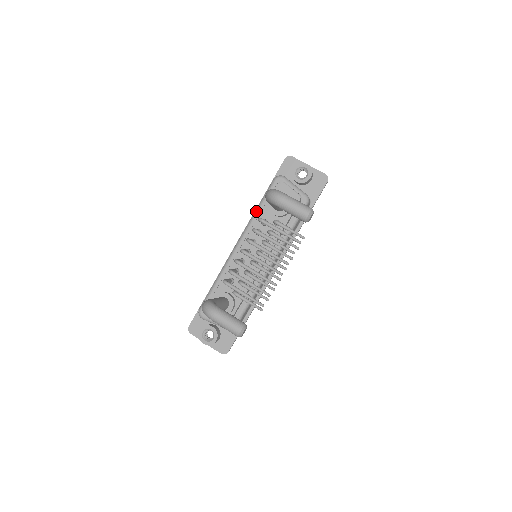
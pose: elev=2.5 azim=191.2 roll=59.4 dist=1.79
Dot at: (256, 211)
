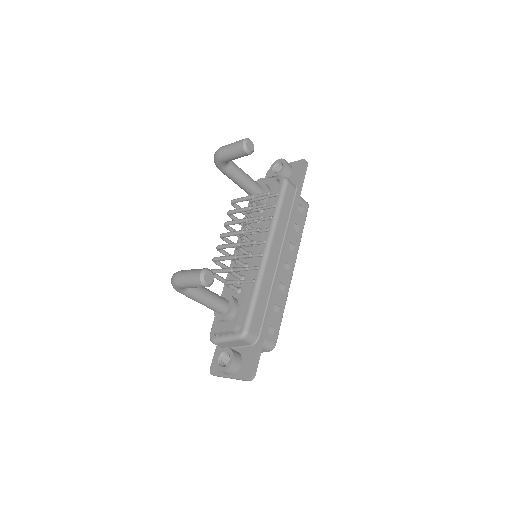
Dot at: occluded
